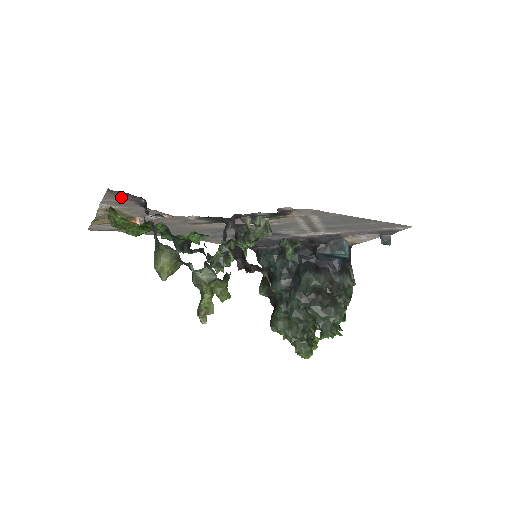
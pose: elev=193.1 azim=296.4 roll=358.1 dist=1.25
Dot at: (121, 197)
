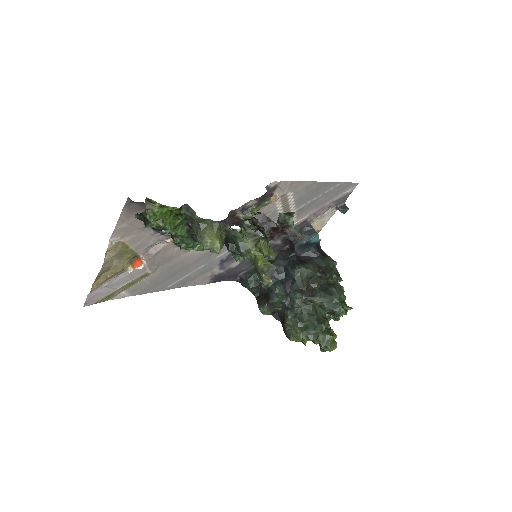
Dot at: (134, 216)
